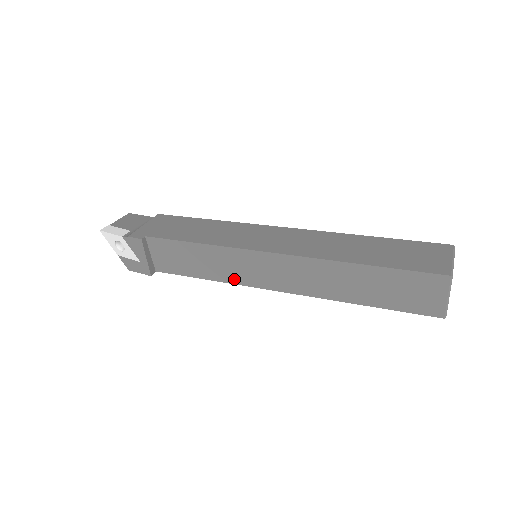
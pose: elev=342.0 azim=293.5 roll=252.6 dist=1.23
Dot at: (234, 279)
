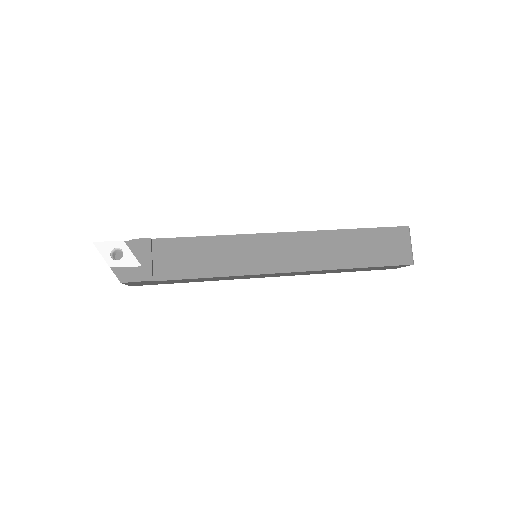
Dot at: (244, 269)
